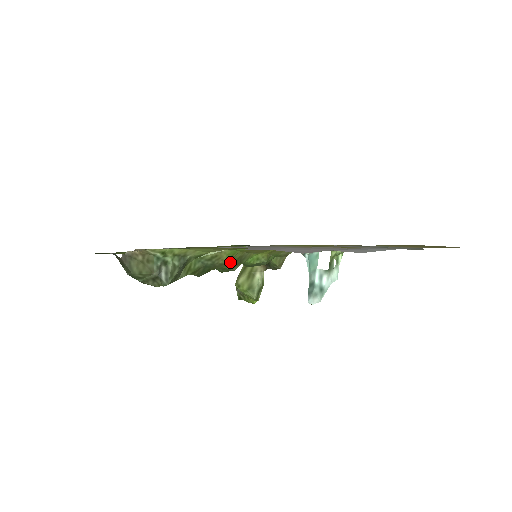
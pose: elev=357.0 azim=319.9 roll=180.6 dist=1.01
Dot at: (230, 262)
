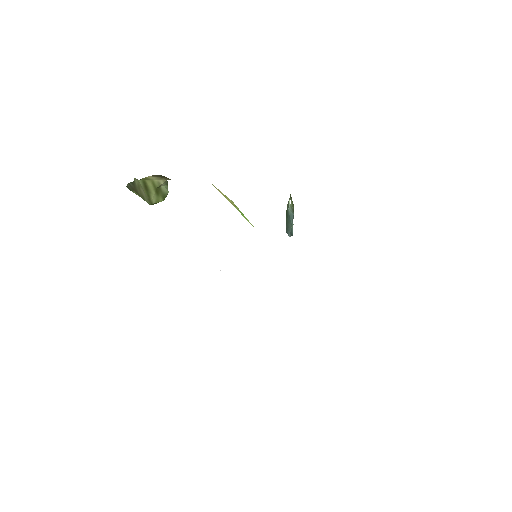
Dot at: occluded
